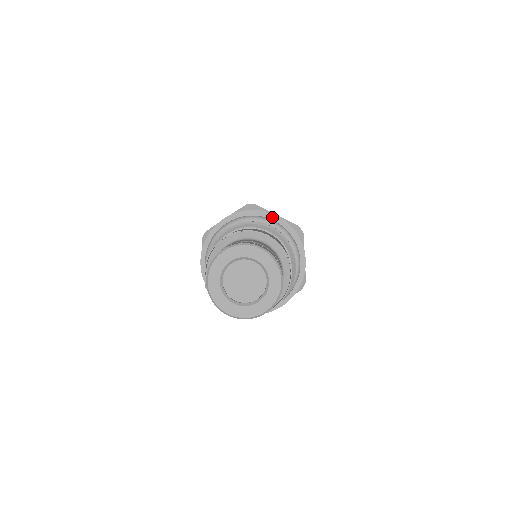
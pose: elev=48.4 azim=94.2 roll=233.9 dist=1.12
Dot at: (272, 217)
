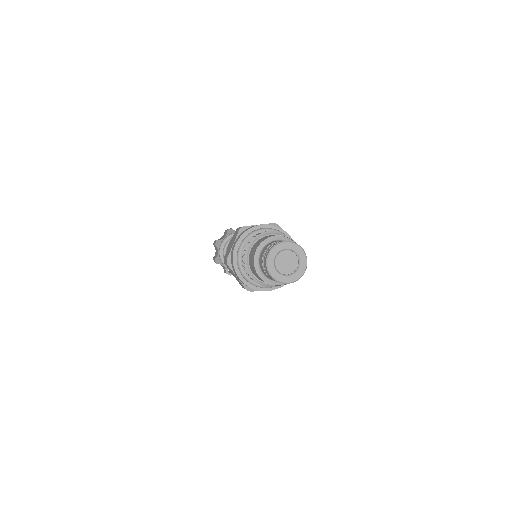
Dot at: (289, 237)
